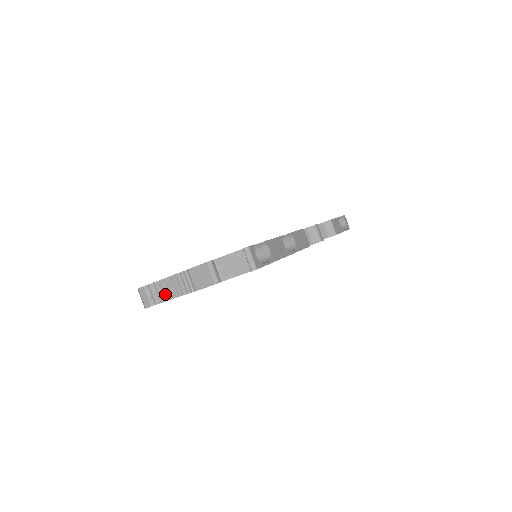
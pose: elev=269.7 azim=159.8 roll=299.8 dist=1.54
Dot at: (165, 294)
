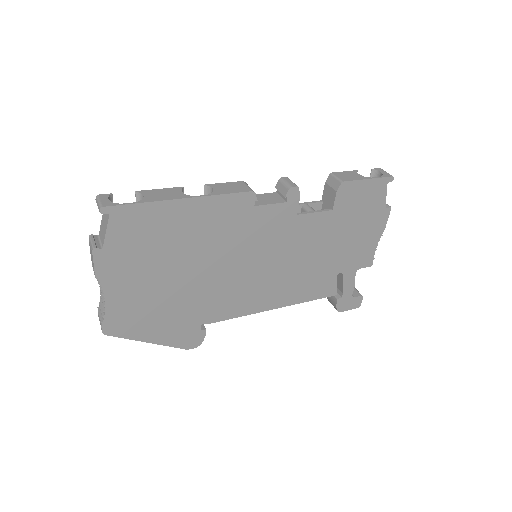
Dot at: occluded
